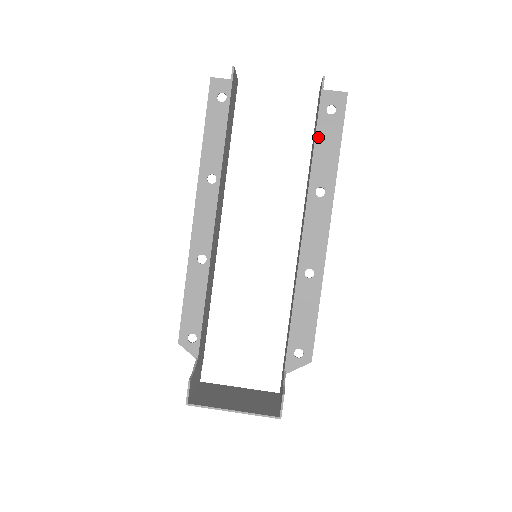
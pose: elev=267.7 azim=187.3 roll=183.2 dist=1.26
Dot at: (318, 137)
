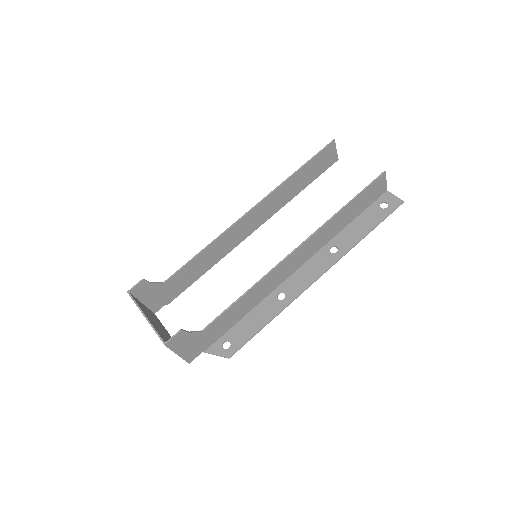
Dot at: (361, 216)
